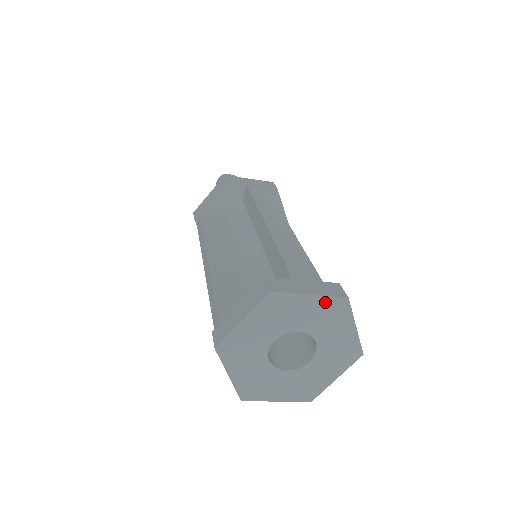
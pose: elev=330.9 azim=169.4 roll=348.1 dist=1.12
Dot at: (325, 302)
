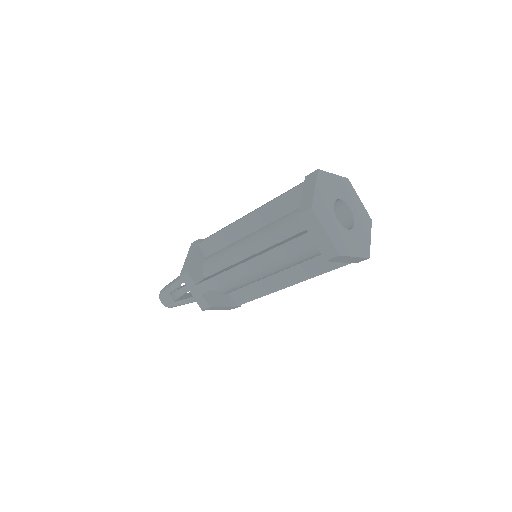
Dot at: (364, 210)
